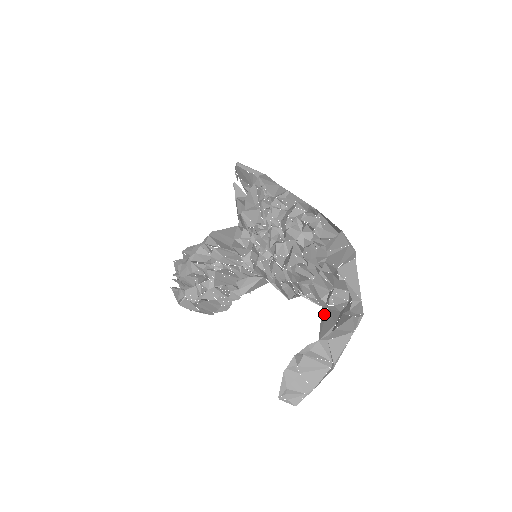
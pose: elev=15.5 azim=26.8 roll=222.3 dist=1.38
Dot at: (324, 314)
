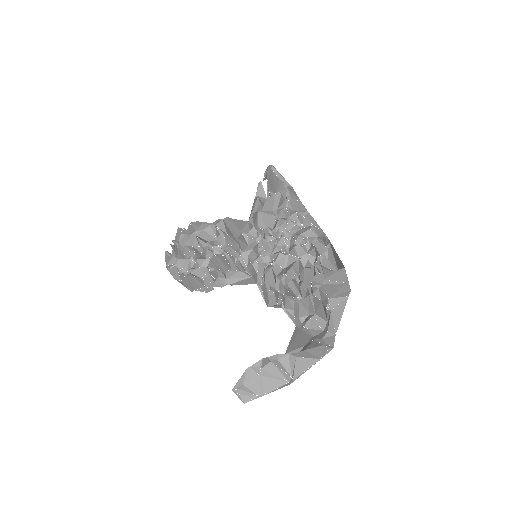
Dot at: (296, 333)
